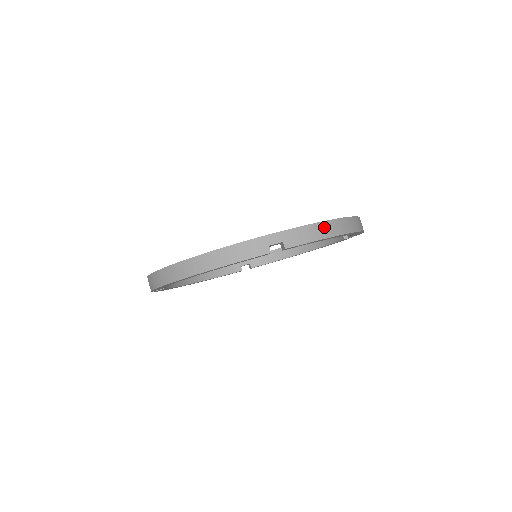
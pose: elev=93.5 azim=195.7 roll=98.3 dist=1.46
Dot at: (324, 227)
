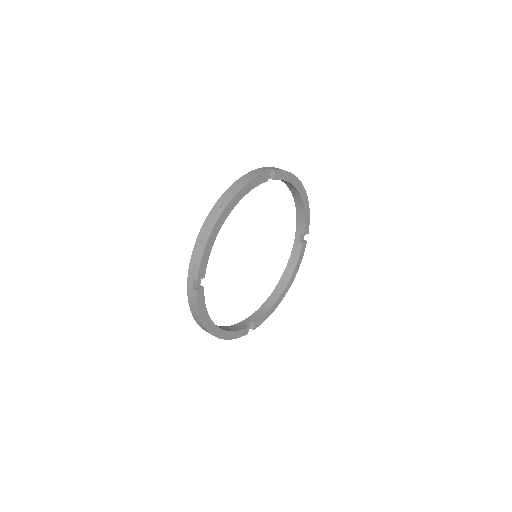
Dot at: occluded
